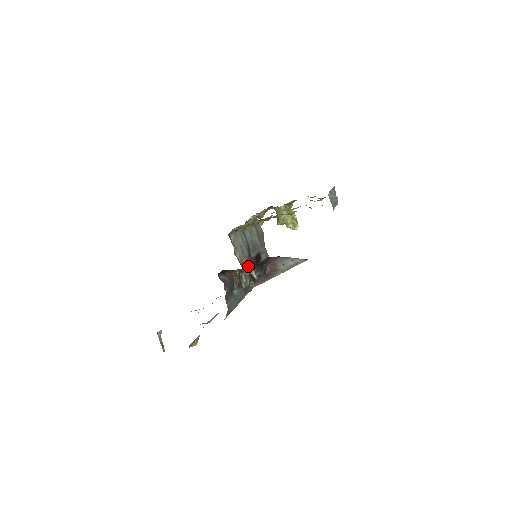
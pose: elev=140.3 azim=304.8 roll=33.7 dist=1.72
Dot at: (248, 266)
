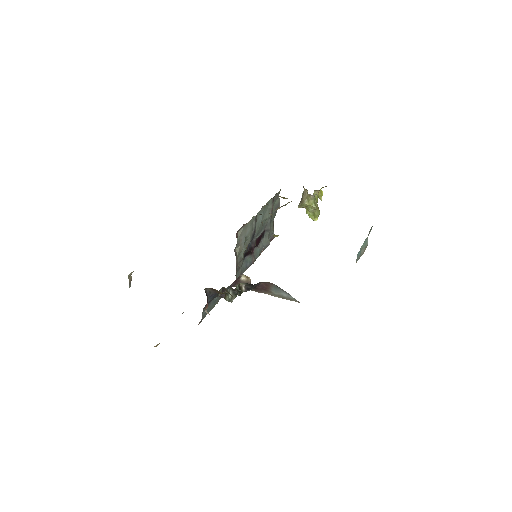
Dot at: (244, 254)
